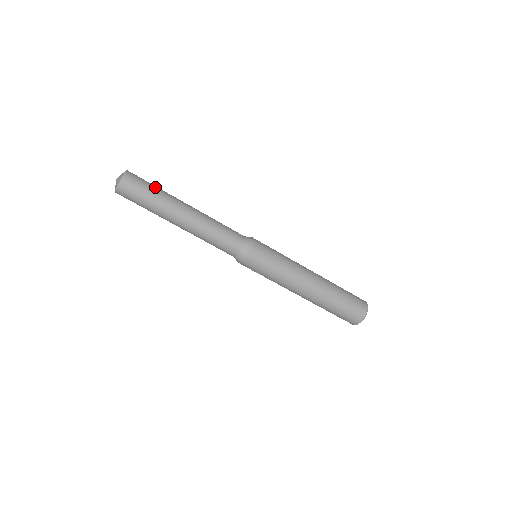
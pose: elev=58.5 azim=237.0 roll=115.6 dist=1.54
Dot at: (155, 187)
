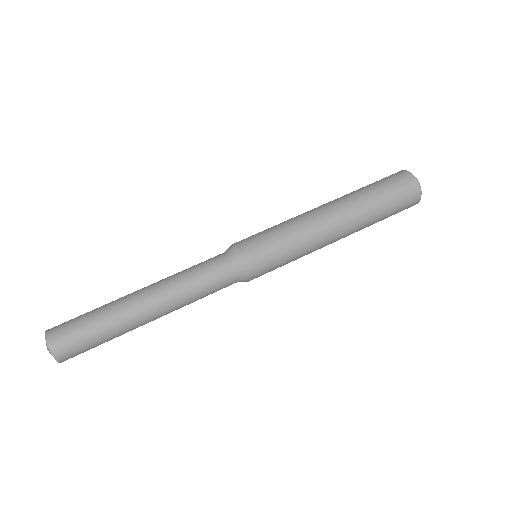
Dot at: (90, 311)
